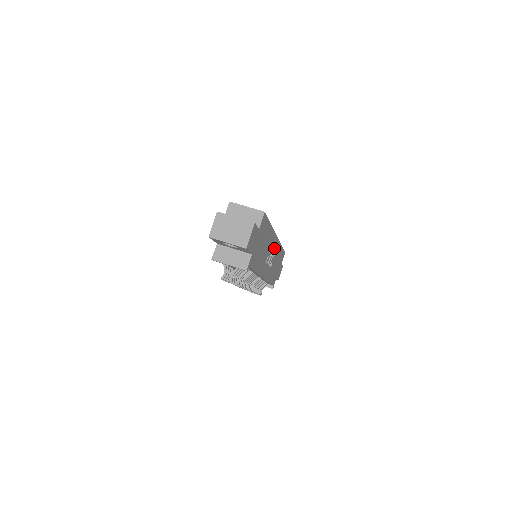
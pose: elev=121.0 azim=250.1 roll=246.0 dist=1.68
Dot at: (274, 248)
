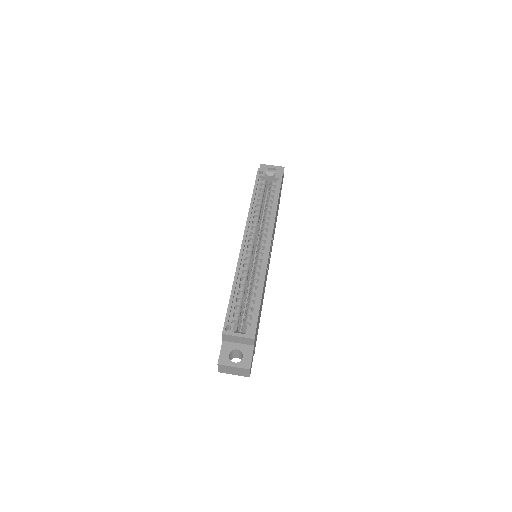
Dot at: occluded
